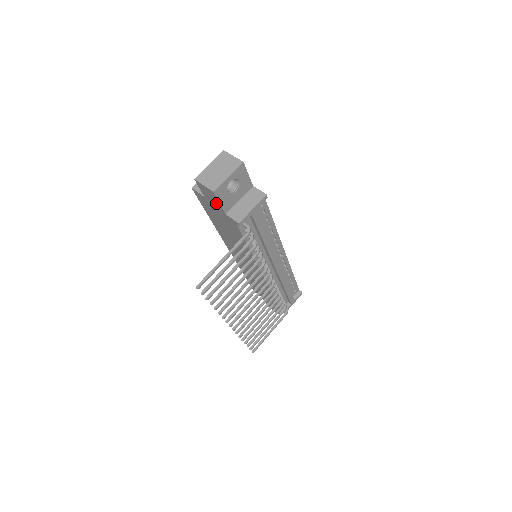
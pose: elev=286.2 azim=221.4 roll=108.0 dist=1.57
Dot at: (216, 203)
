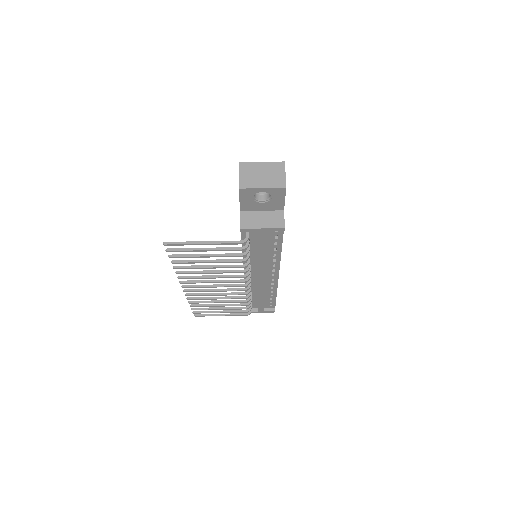
Dot at: occluded
